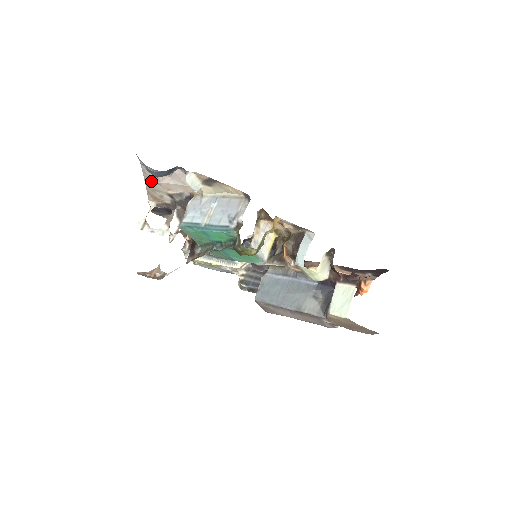
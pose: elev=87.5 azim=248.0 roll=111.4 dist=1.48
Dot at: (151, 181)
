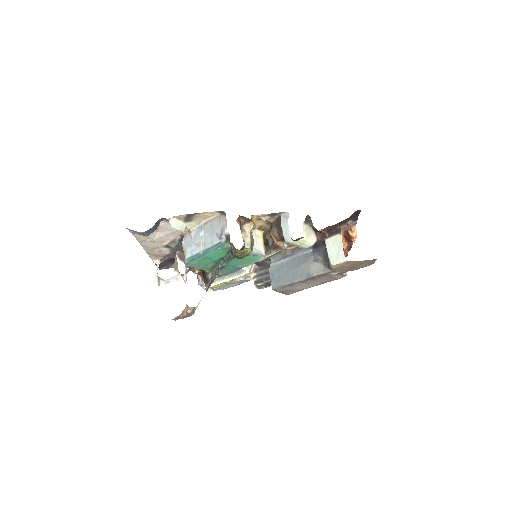
Dot at: (146, 243)
